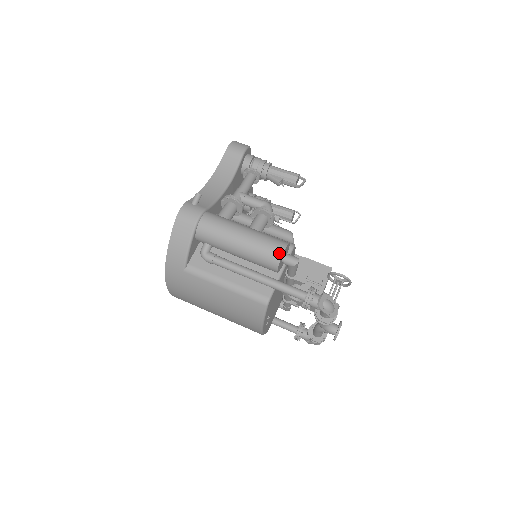
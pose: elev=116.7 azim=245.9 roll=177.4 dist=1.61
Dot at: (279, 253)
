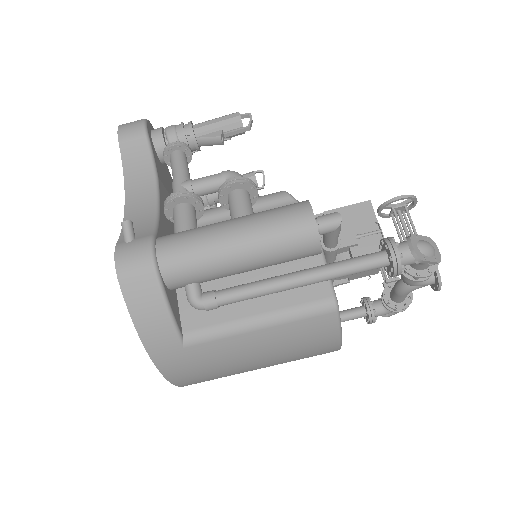
Dot at: (309, 223)
